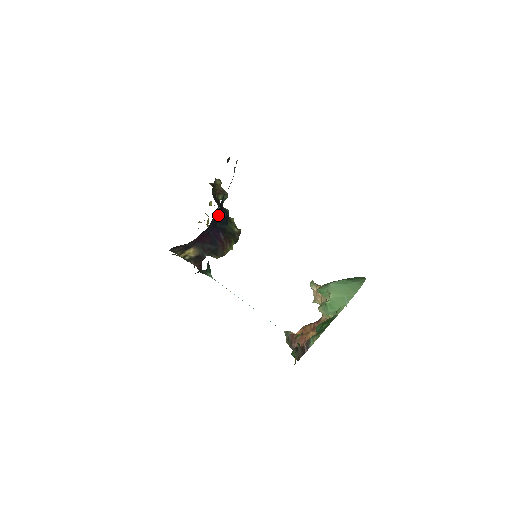
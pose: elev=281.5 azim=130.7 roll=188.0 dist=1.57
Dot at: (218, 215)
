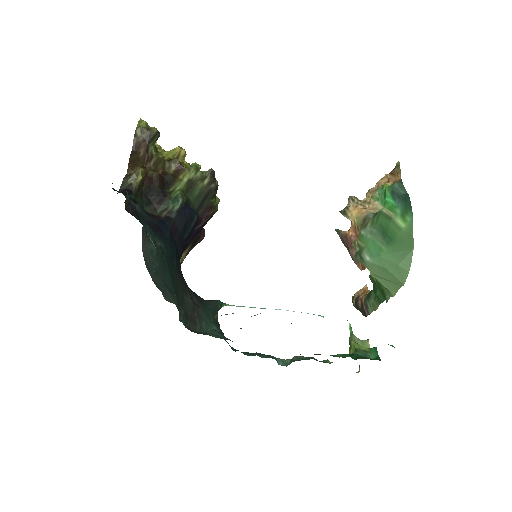
Dot at: (178, 241)
